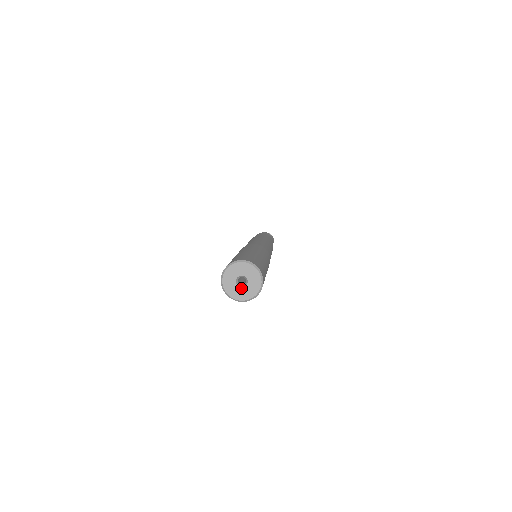
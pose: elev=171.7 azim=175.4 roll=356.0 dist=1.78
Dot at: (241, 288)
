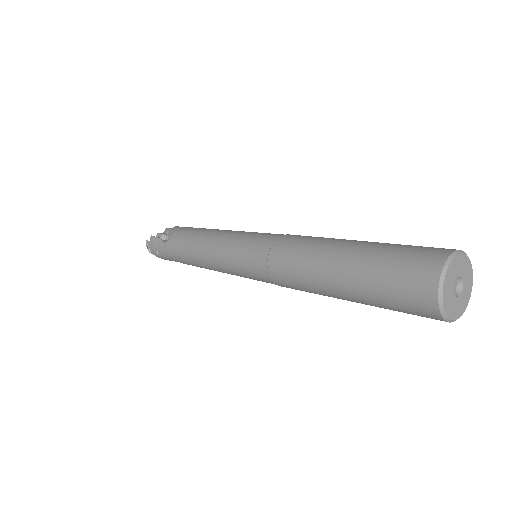
Dot at: (455, 297)
